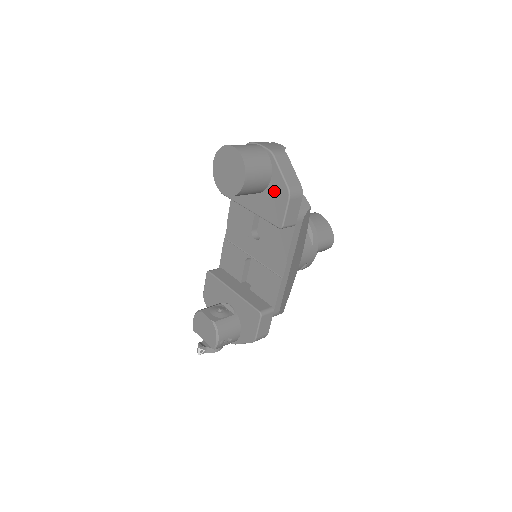
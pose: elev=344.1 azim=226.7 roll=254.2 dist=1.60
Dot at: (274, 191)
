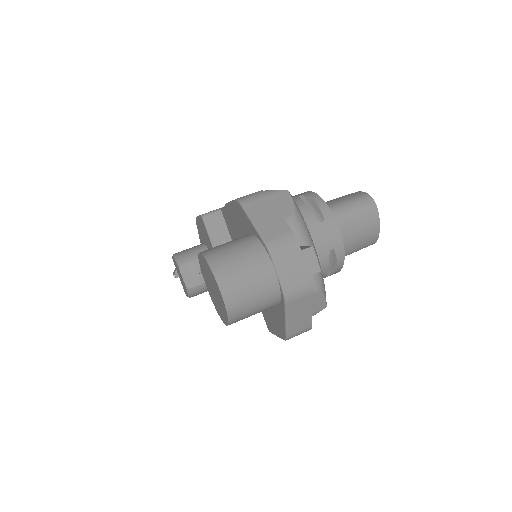
Dot at: (273, 313)
